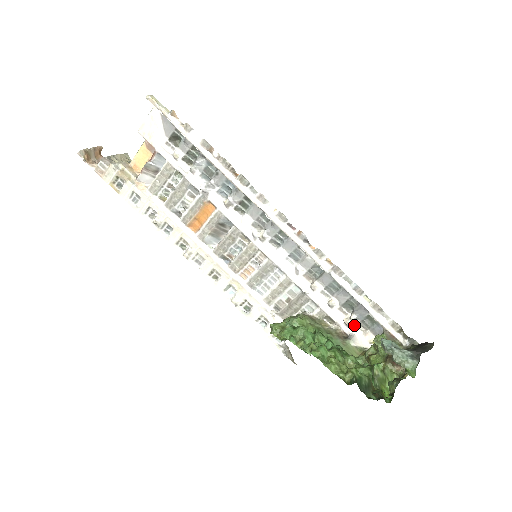
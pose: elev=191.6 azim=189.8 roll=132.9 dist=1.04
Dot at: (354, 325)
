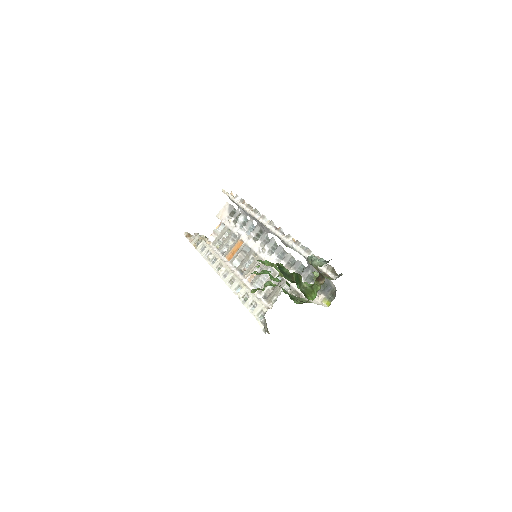
Dot at: occluded
